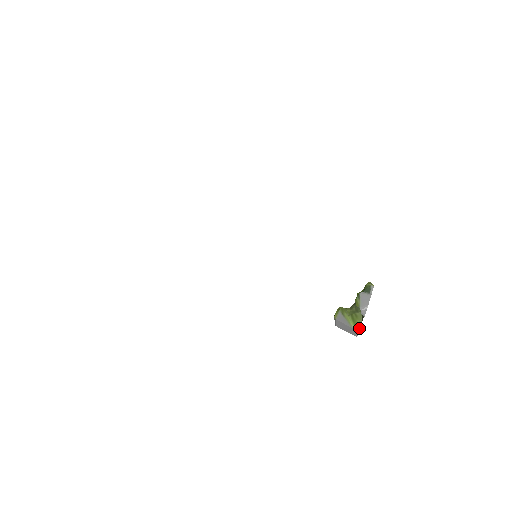
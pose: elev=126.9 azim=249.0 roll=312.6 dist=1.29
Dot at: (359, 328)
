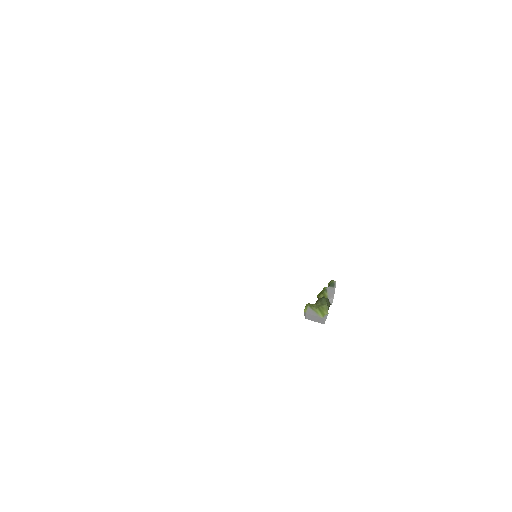
Dot at: (326, 316)
